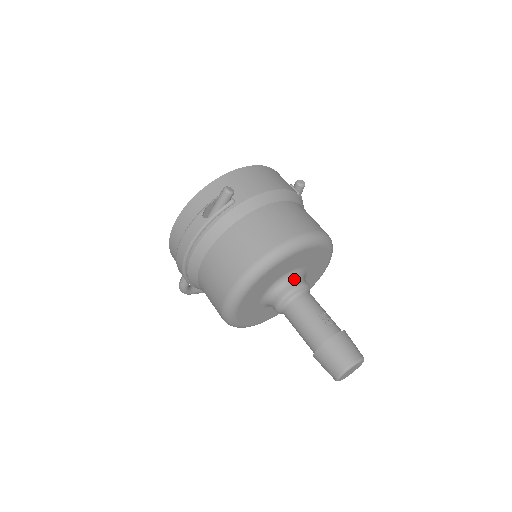
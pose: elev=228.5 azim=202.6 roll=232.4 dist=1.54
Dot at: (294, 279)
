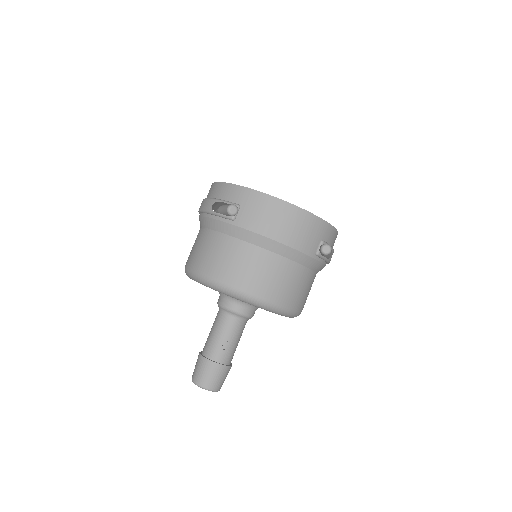
Dot at: (237, 303)
